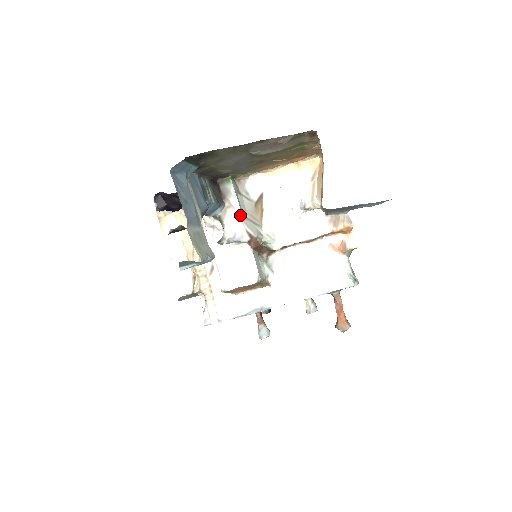
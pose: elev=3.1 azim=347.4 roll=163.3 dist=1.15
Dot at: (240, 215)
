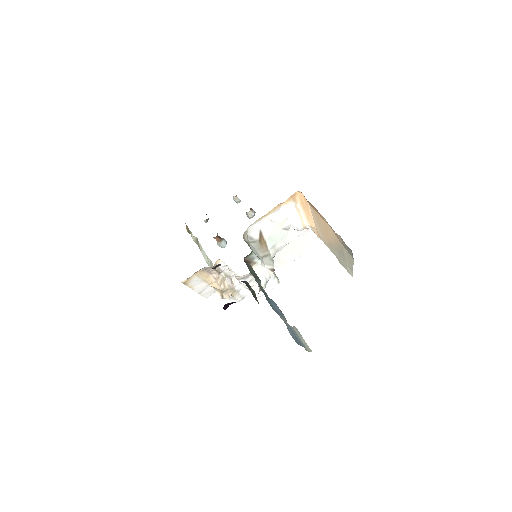
Dot at: (261, 263)
